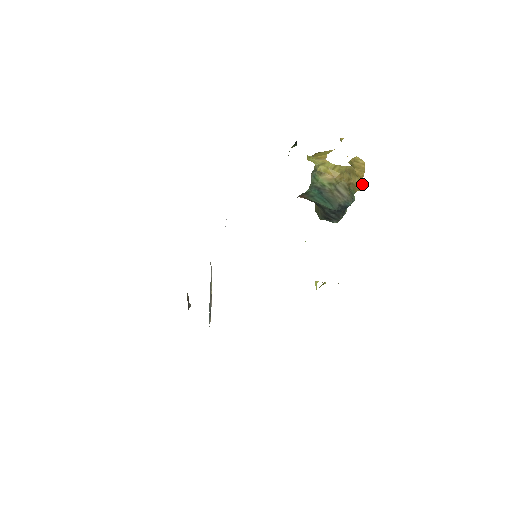
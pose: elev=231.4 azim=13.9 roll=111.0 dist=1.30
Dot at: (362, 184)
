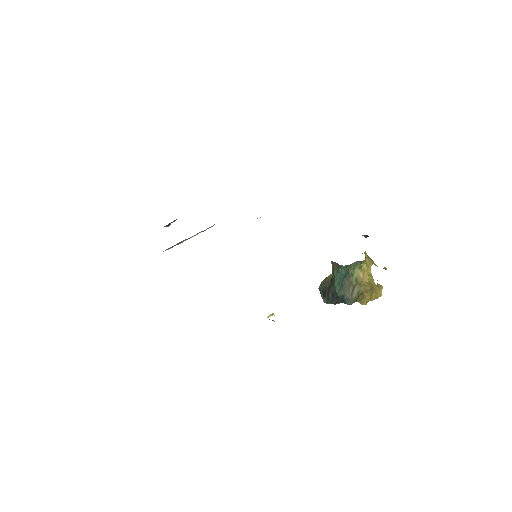
Dot at: occluded
